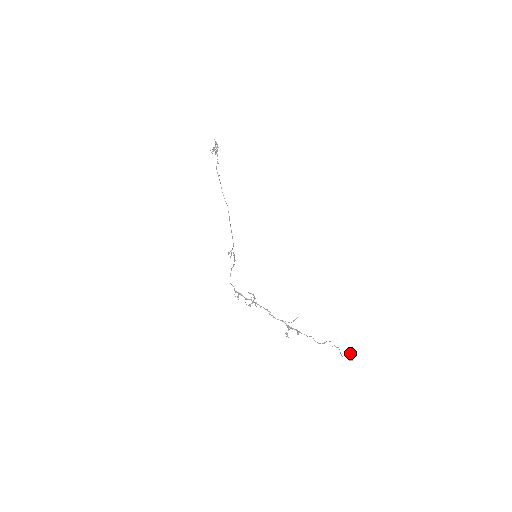
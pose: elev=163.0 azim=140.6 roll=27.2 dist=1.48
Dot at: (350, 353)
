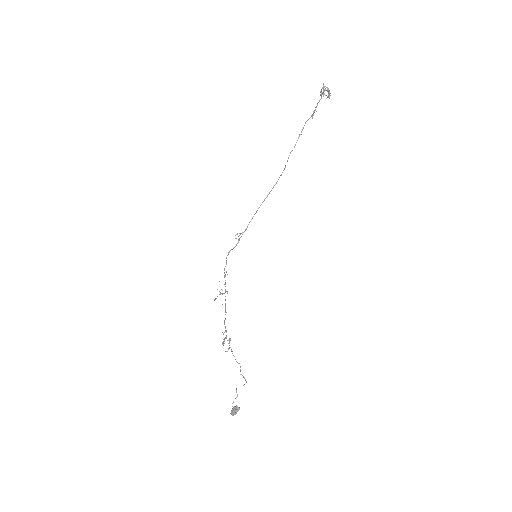
Dot at: (234, 410)
